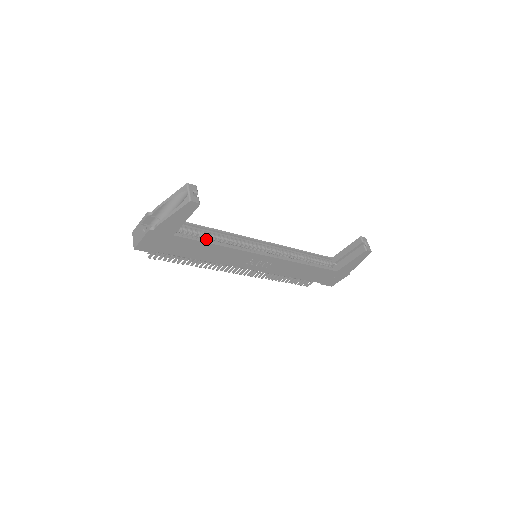
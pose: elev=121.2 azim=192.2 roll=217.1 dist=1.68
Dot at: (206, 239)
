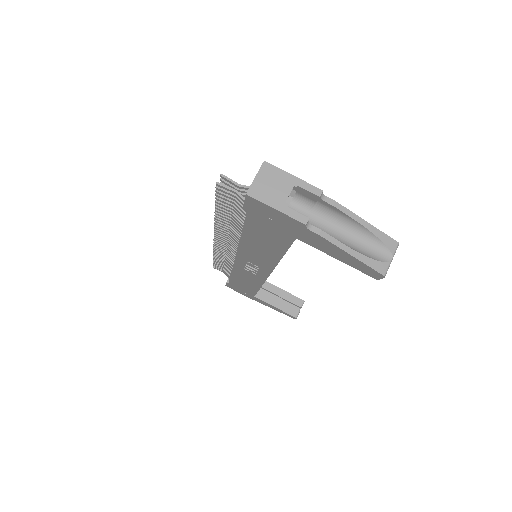
Dot at: occluded
